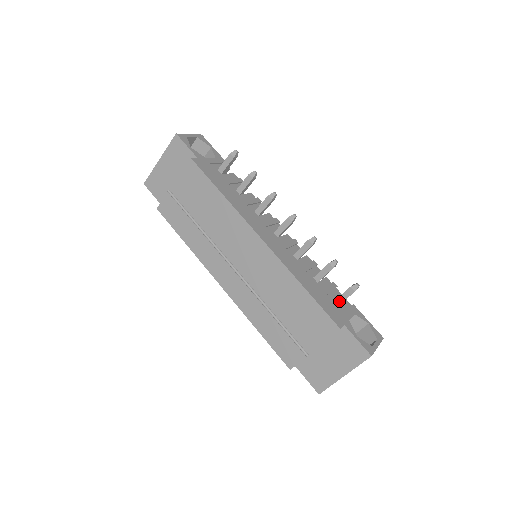
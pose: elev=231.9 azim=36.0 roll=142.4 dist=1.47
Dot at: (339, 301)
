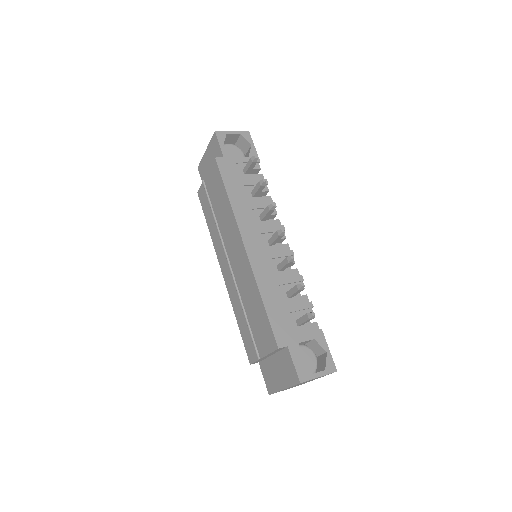
Dot at: (299, 322)
